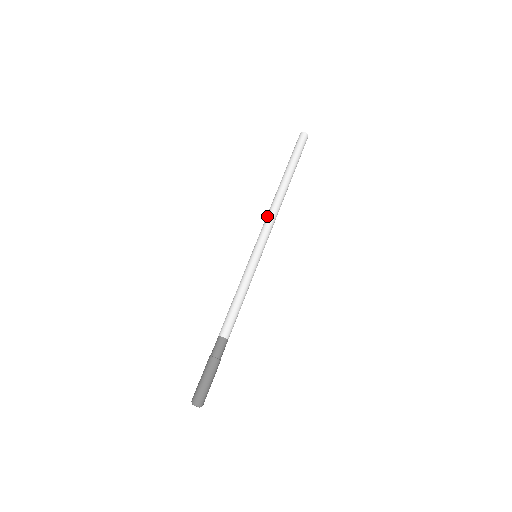
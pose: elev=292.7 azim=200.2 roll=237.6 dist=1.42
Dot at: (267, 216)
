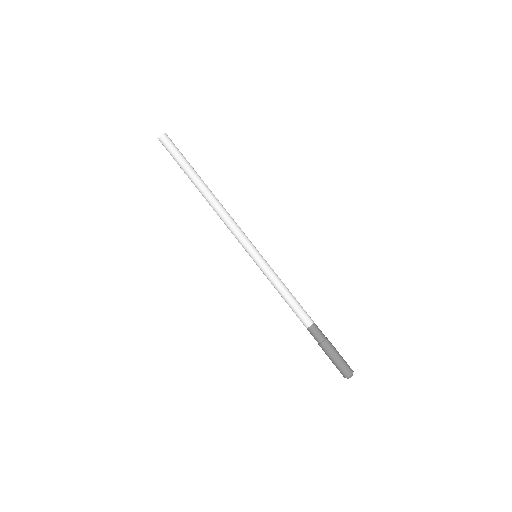
Dot at: (226, 224)
